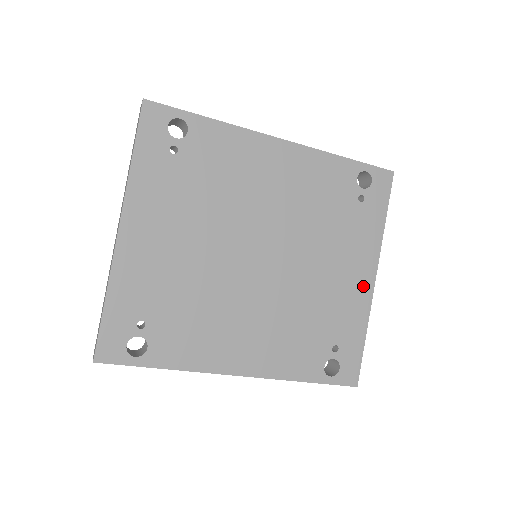
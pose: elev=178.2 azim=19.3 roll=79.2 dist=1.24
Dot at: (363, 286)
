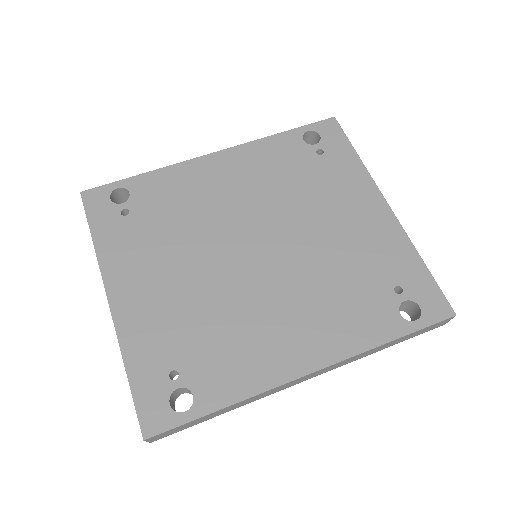
Dot at: (381, 218)
